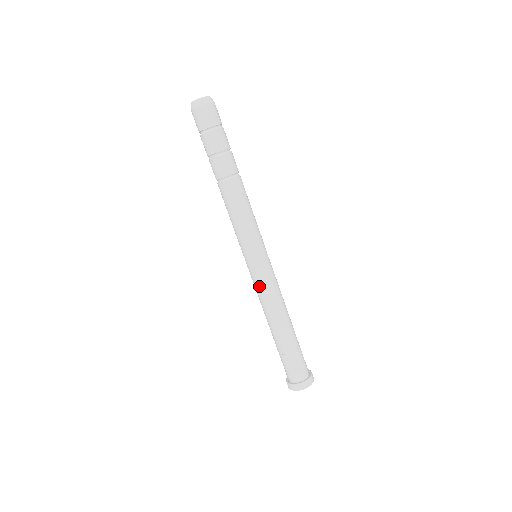
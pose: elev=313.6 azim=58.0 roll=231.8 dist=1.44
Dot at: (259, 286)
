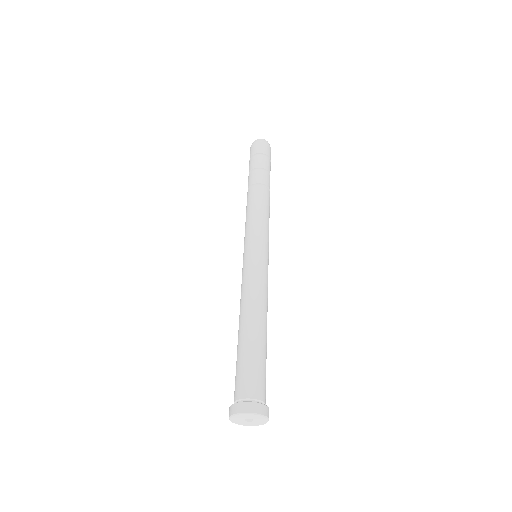
Dot at: (243, 277)
